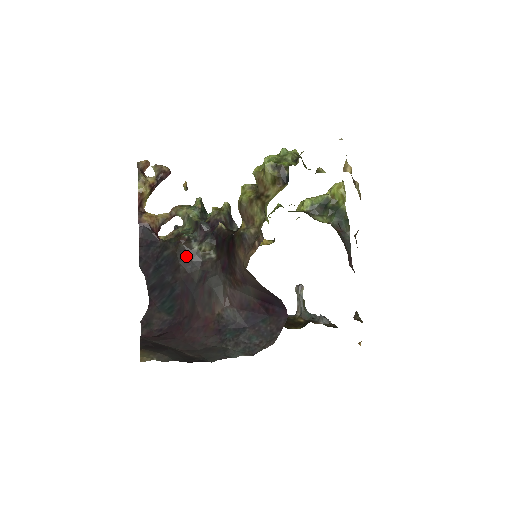
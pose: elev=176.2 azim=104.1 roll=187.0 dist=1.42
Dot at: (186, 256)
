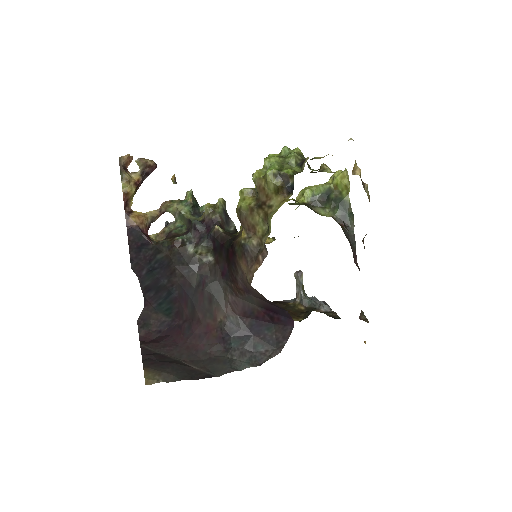
Dot at: (182, 260)
